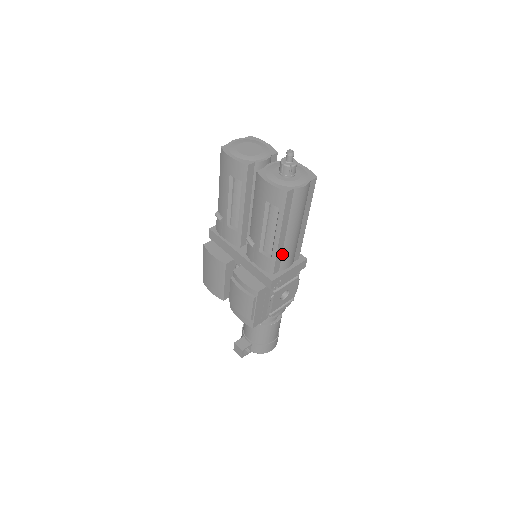
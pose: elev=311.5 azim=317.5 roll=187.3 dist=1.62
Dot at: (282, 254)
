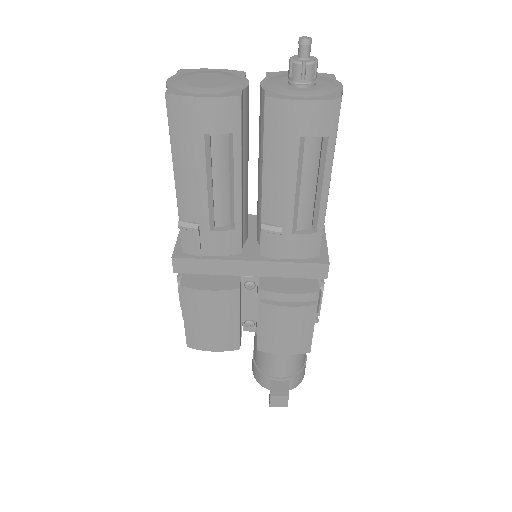
Dot at: occluded
